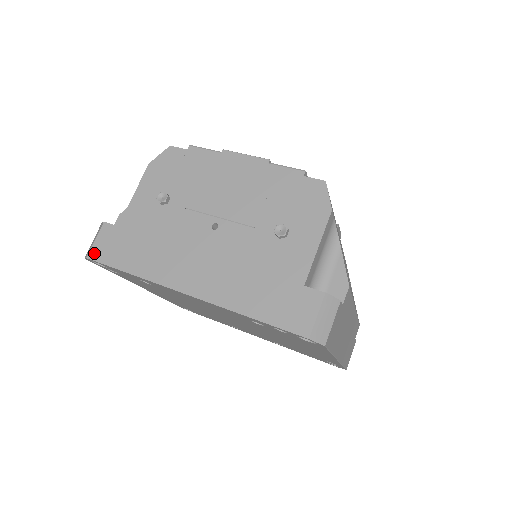
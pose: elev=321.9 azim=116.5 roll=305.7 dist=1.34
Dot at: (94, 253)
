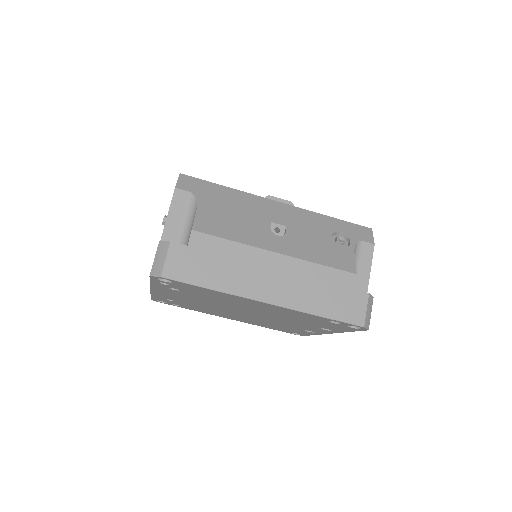
Dot at: occluded
